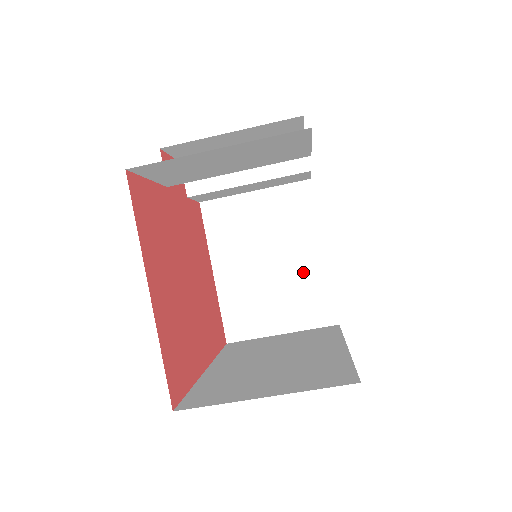
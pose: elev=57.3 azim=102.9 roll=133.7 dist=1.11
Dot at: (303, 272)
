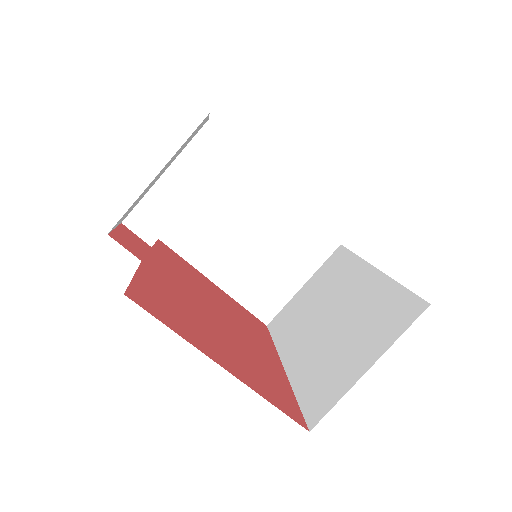
Dot at: (284, 227)
